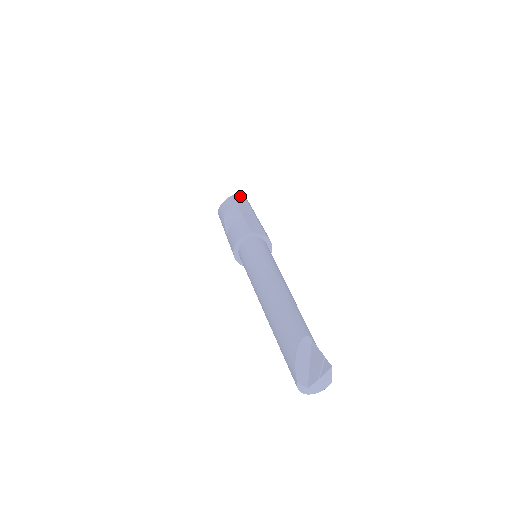
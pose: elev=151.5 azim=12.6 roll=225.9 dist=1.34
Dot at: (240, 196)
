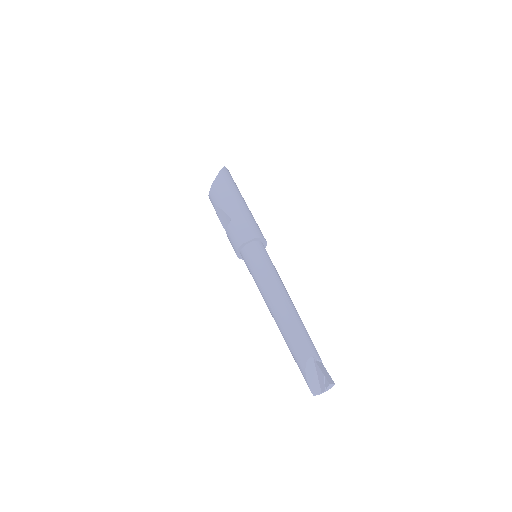
Dot at: (219, 179)
